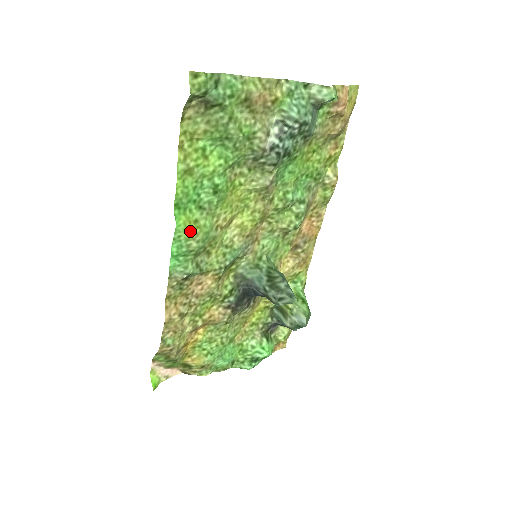
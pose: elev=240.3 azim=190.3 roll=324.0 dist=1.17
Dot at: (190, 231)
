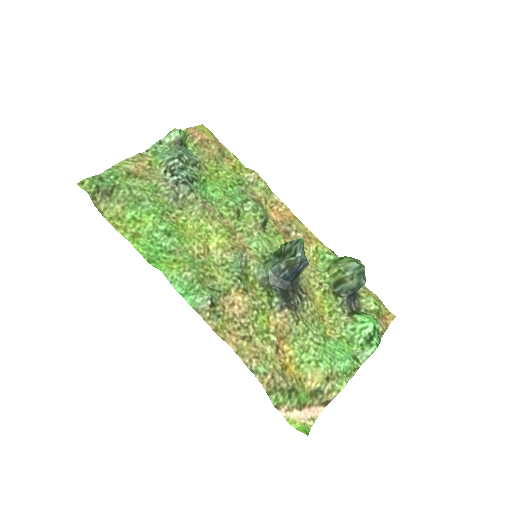
Dot at: (176, 268)
